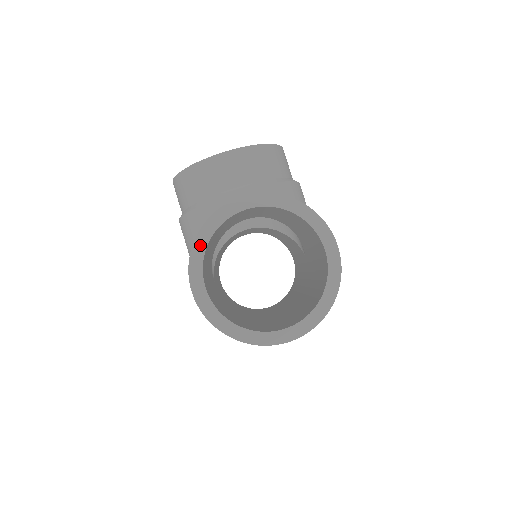
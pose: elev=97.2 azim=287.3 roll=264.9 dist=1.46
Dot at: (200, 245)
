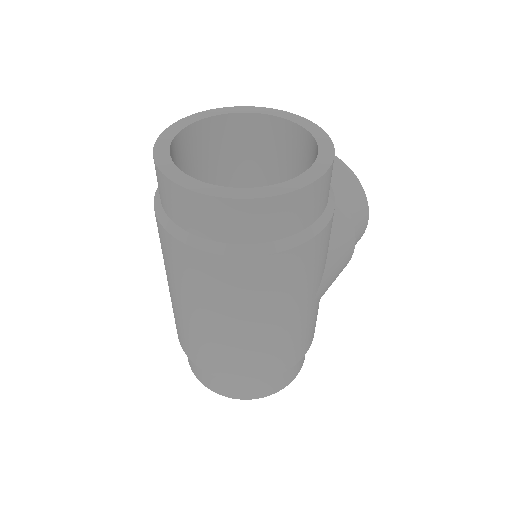
Dot at: (223, 111)
